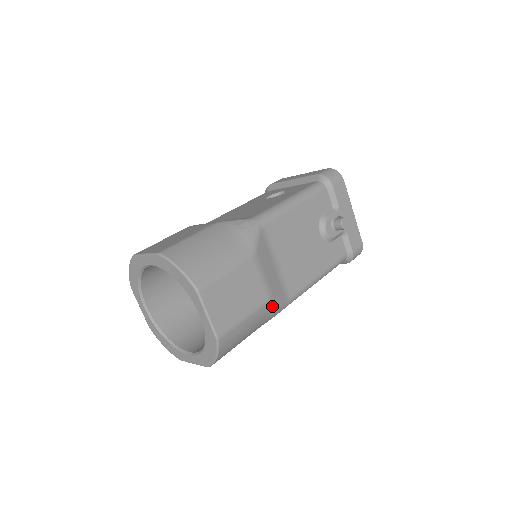
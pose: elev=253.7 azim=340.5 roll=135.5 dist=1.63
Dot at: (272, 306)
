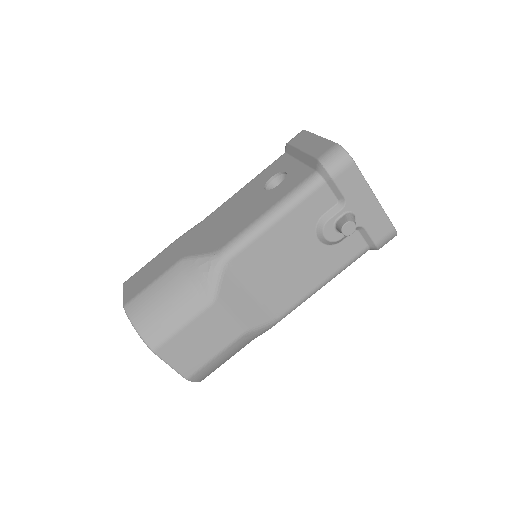
Dot at: (251, 334)
